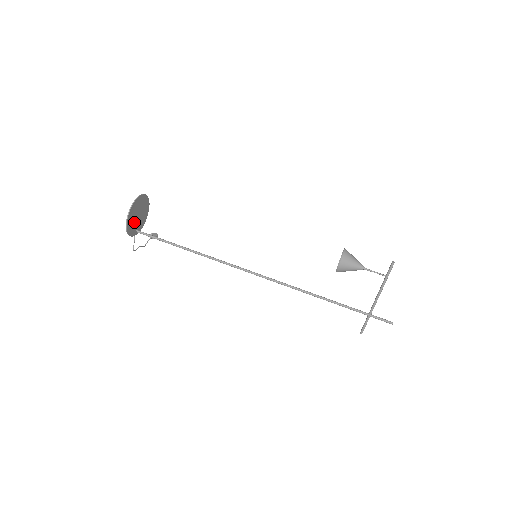
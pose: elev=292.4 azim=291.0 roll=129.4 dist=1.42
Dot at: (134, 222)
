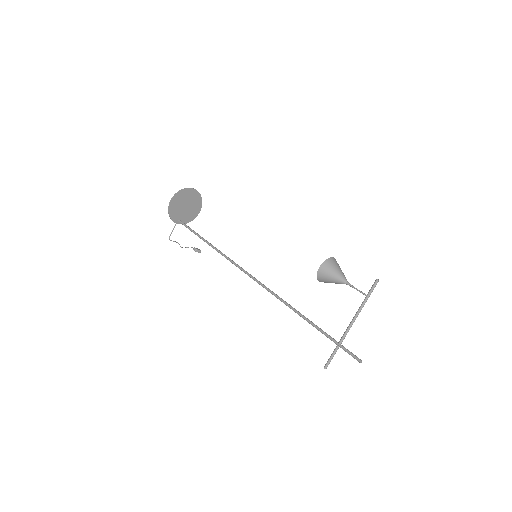
Dot at: (179, 208)
